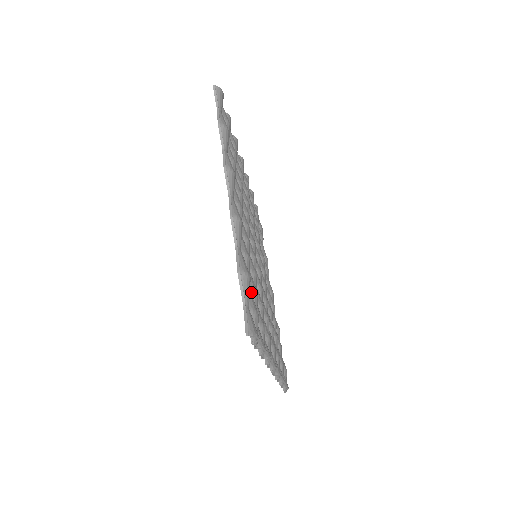
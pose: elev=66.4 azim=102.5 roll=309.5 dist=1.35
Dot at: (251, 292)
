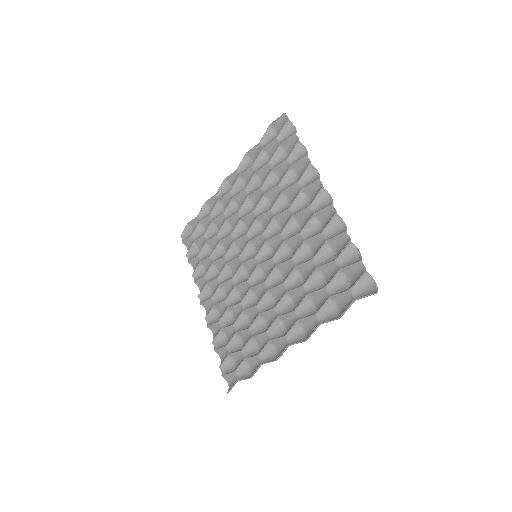
Dot at: (242, 350)
